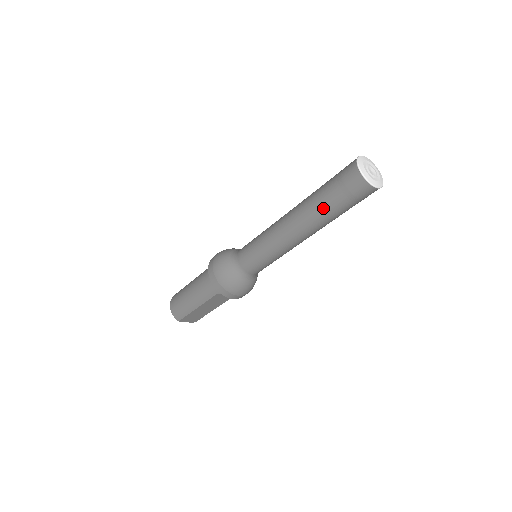
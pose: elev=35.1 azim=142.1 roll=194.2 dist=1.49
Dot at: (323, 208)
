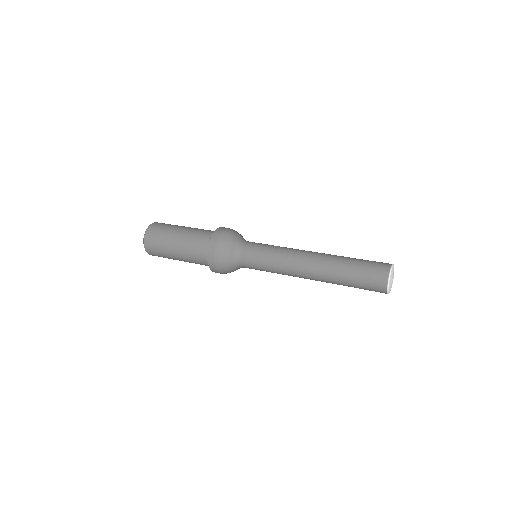
Dot at: (343, 285)
